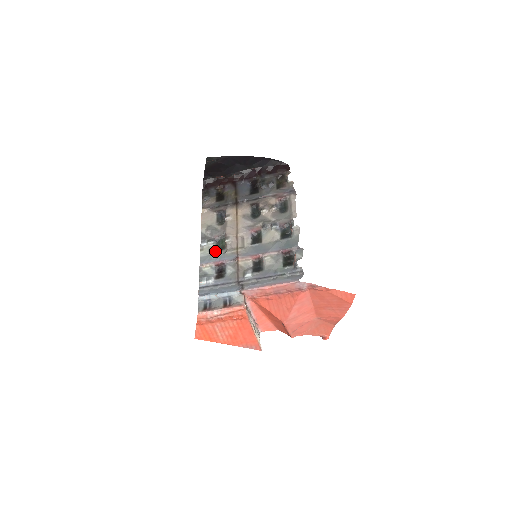
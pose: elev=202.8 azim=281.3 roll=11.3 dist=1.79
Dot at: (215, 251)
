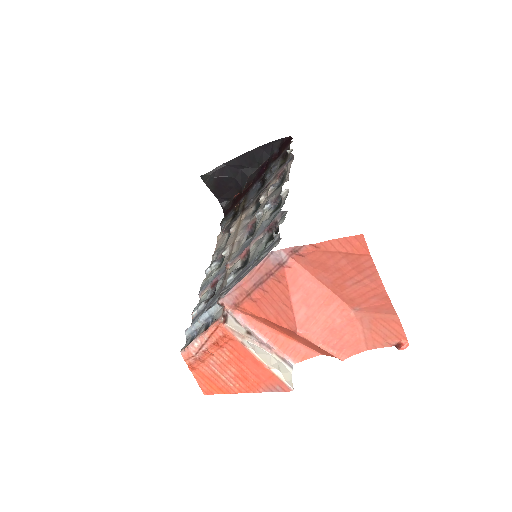
Dot at: occluded
